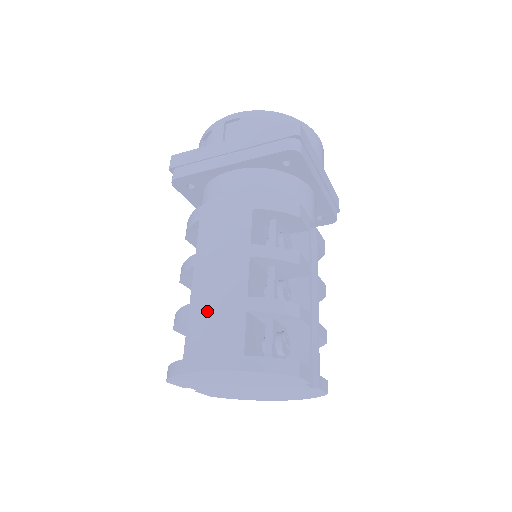
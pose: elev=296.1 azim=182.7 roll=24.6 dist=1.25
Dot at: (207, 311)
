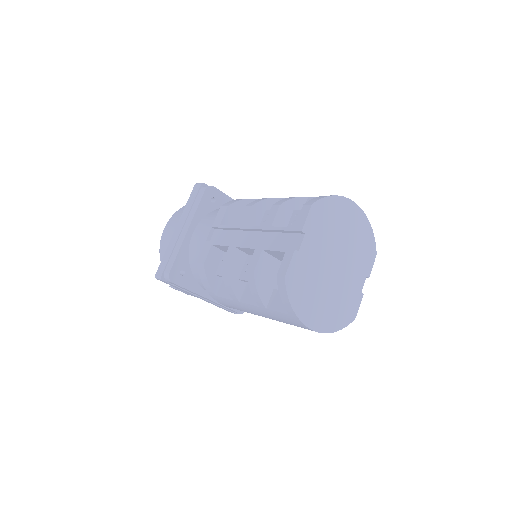
Dot at: occluded
